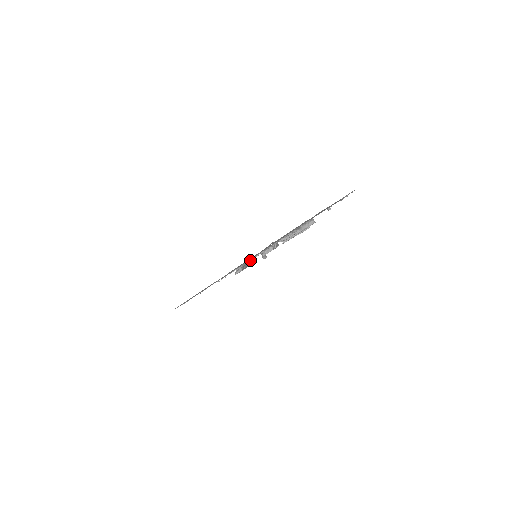
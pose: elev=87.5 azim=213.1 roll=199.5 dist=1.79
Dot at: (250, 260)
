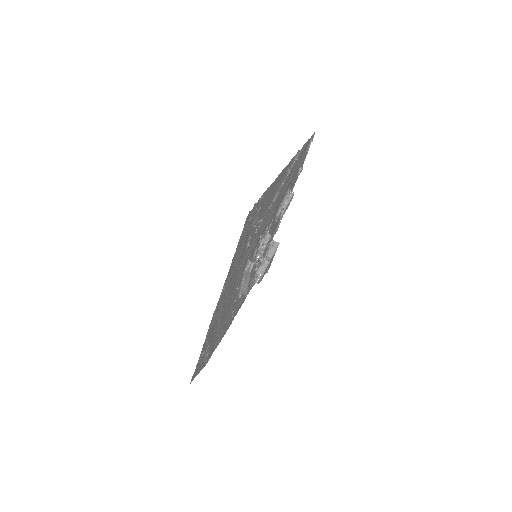
Dot at: (260, 237)
